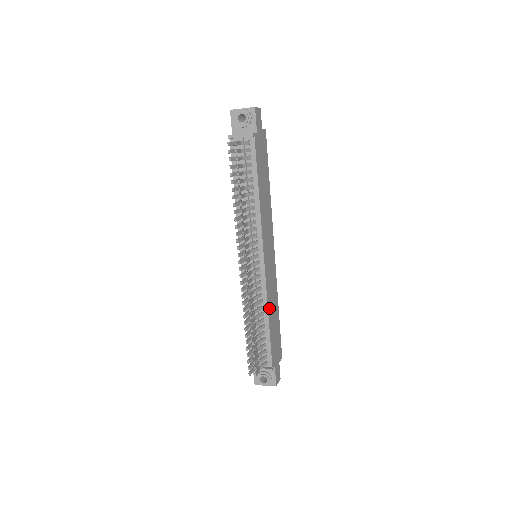
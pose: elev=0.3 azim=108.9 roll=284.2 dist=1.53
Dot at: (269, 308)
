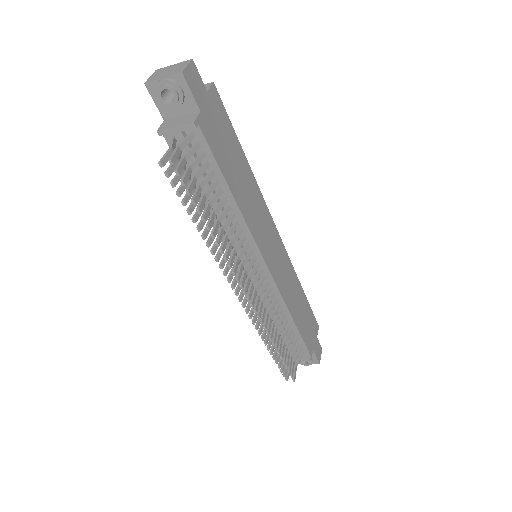
Dot at: (290, 307)
